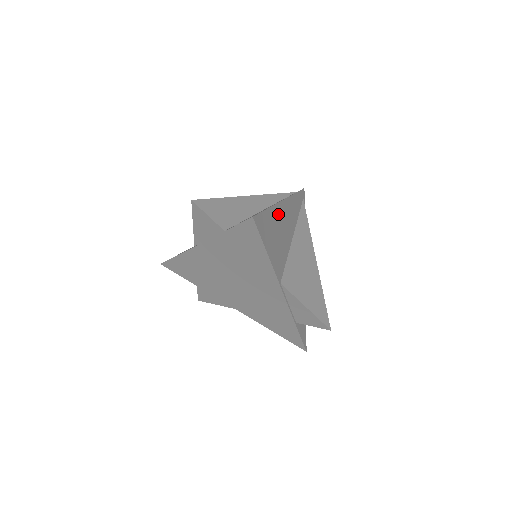
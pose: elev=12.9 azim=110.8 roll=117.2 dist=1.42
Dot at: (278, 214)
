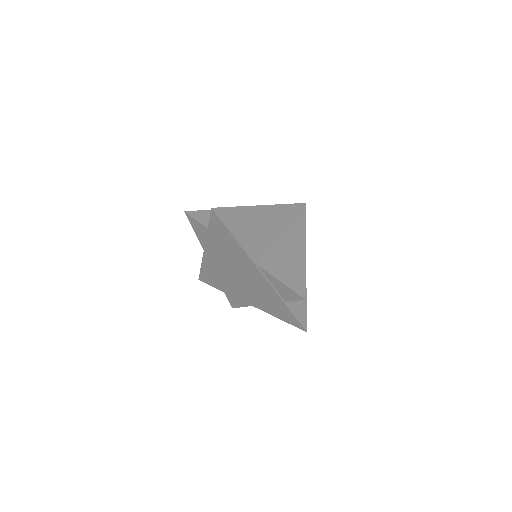
Dot at: (255, 214)
